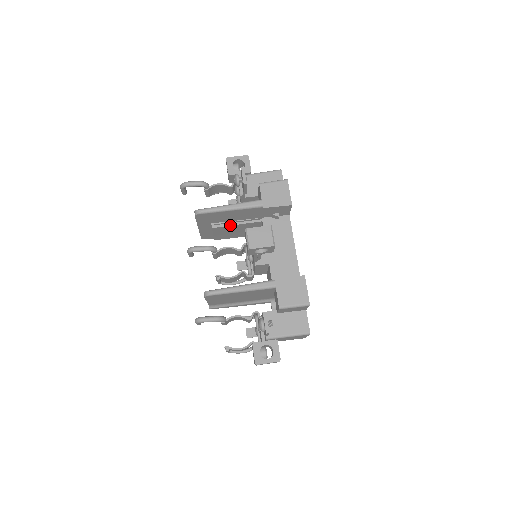
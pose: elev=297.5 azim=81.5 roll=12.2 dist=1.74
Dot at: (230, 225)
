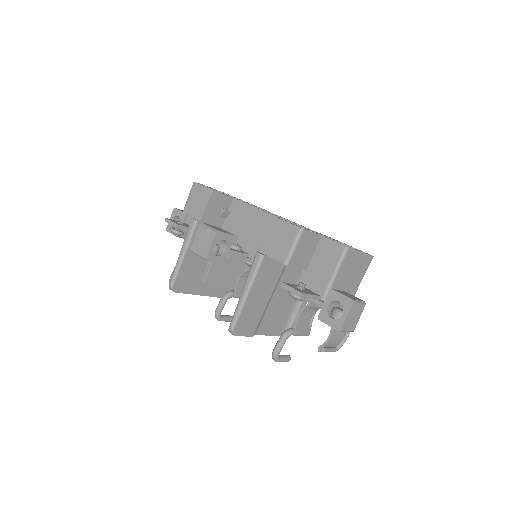
Dot at: (211, 264)
